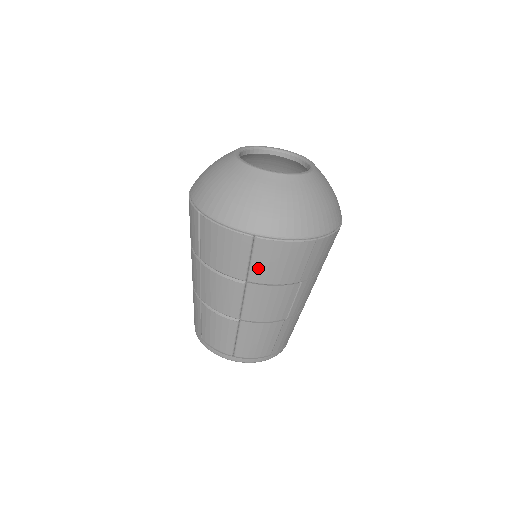
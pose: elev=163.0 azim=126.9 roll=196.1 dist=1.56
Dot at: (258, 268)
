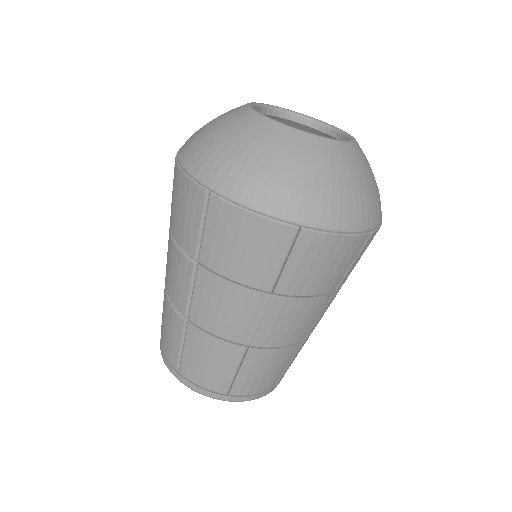
Dot at: (210, 244)
